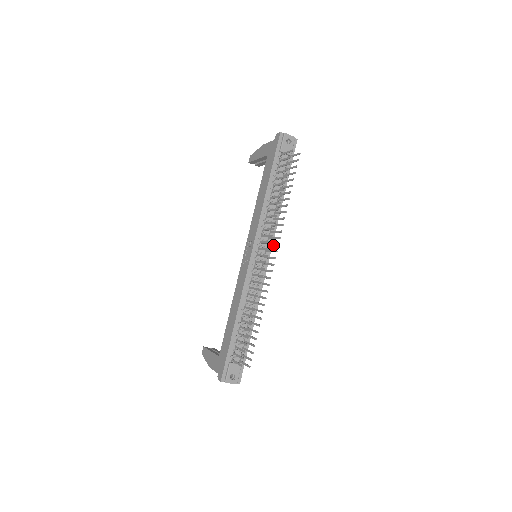
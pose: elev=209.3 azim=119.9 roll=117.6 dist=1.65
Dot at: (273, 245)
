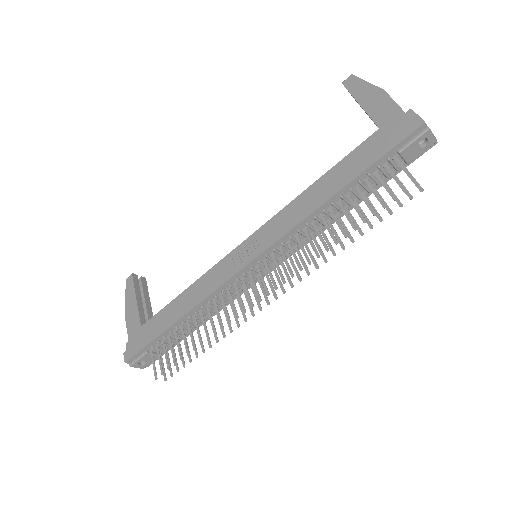
Dot at: (286, 275)
